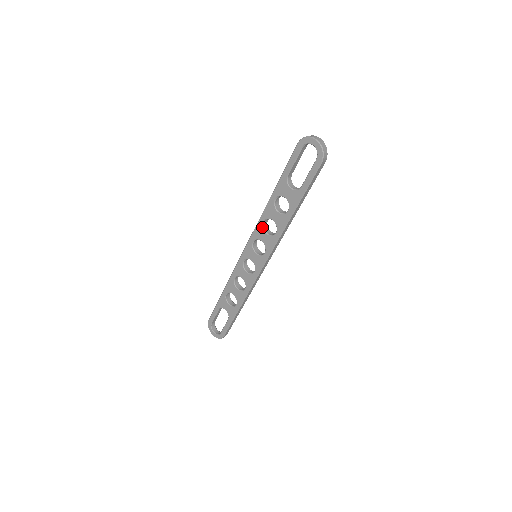
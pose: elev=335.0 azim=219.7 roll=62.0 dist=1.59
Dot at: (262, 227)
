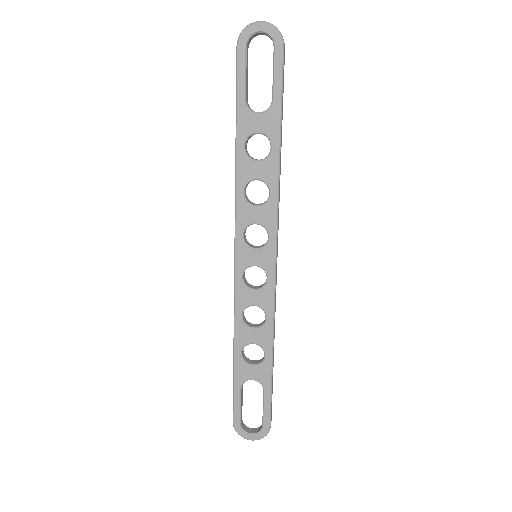
Dot at: (245, 202)
